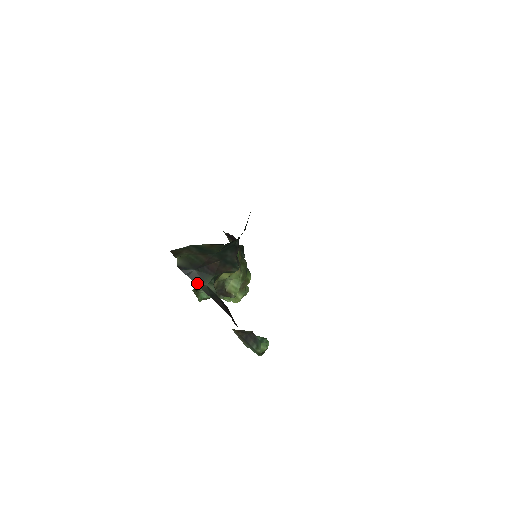
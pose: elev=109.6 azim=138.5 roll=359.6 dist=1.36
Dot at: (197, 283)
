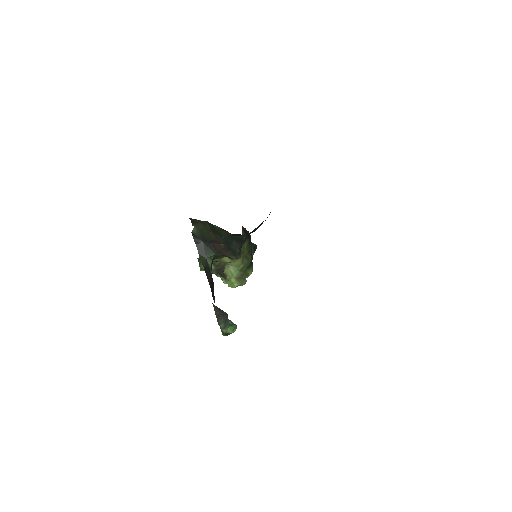
Dot at: (200, 253)
